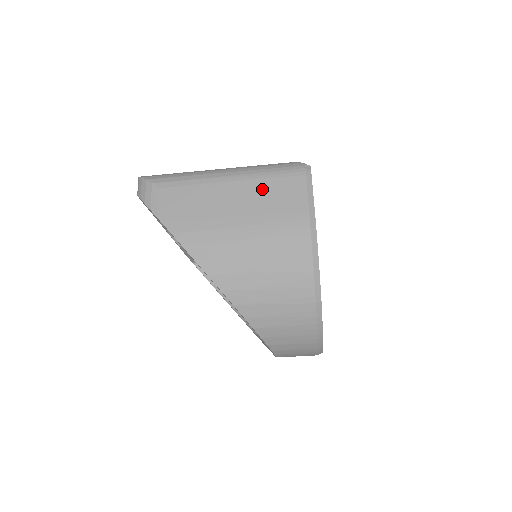
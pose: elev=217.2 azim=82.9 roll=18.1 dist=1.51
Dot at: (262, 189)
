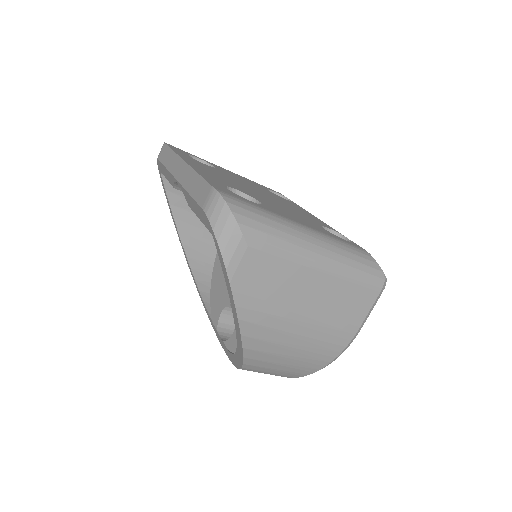
Dot at: (341, 292)
